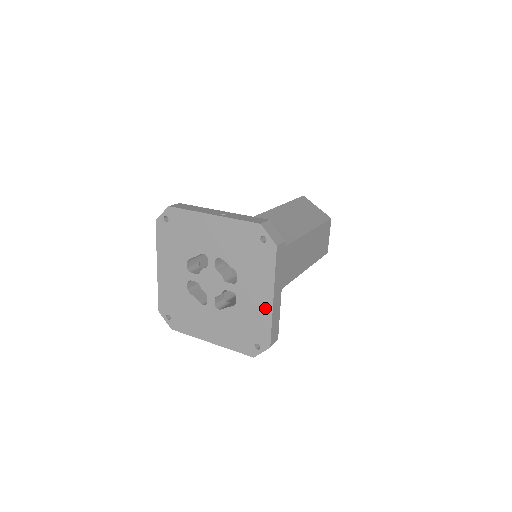
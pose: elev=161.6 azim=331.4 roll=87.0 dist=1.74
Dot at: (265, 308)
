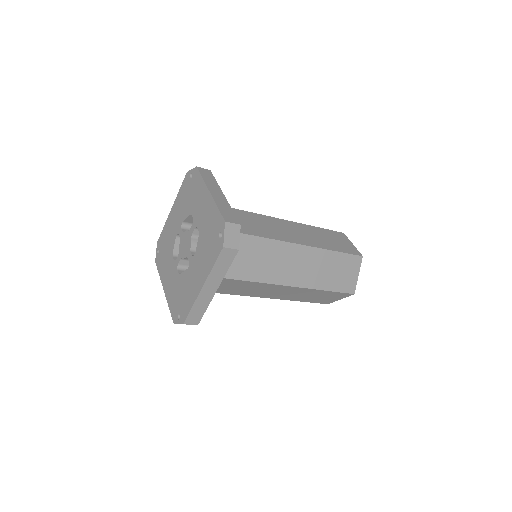
Dot at: (210, 205)
